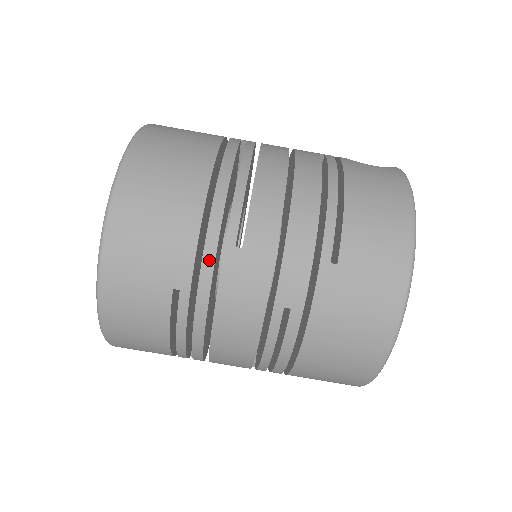
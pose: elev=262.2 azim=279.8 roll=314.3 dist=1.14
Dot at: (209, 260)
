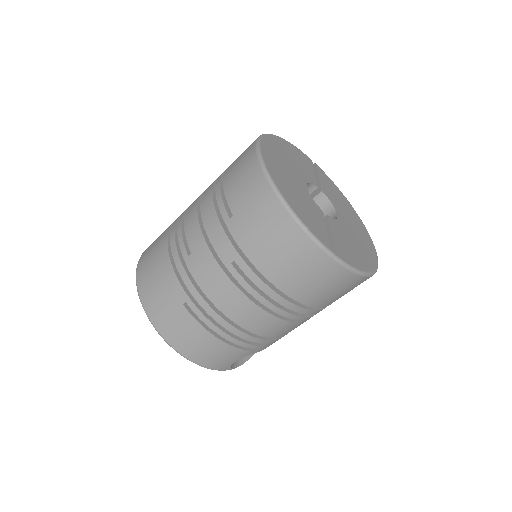
Dot at: (183, 274)
